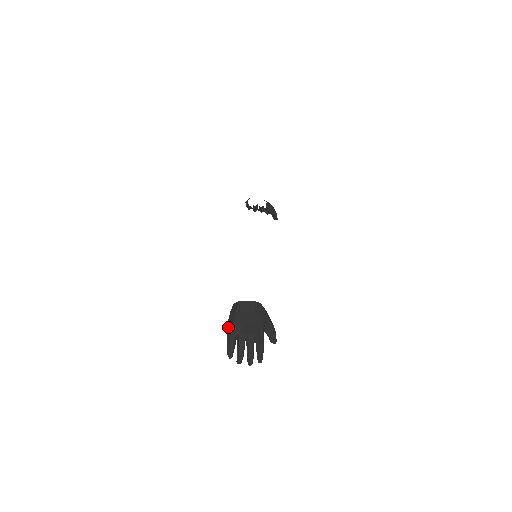
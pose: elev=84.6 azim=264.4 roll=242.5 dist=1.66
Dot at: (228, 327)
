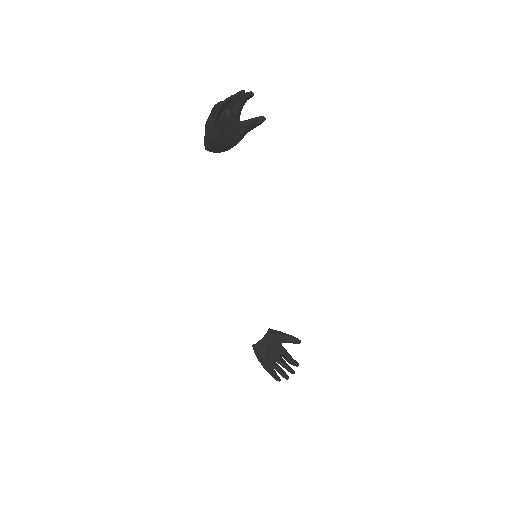
Dot at: (206, 127)
